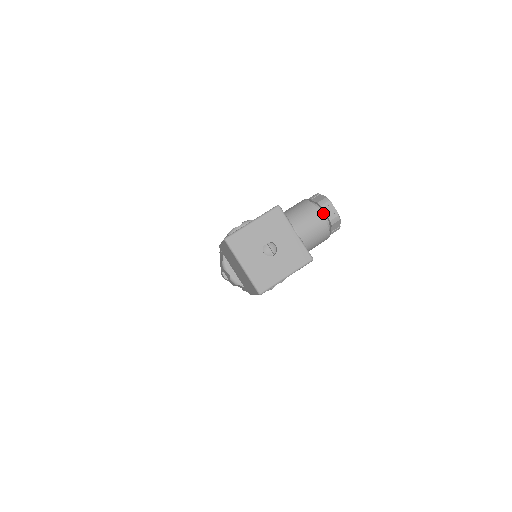
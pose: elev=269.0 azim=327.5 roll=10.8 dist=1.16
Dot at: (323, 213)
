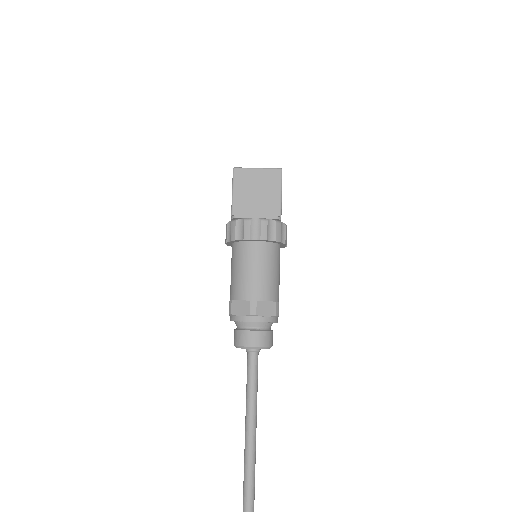
Dot at: occluded
